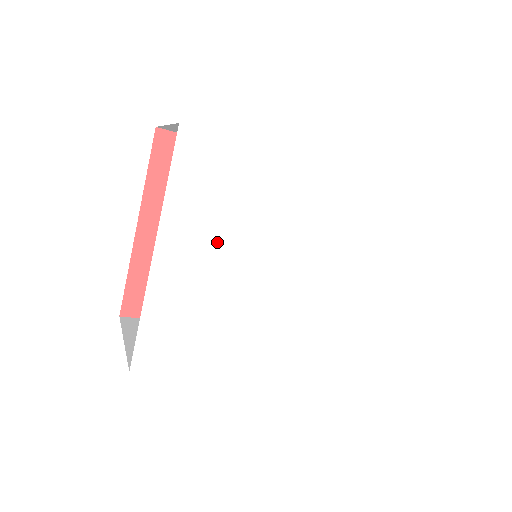
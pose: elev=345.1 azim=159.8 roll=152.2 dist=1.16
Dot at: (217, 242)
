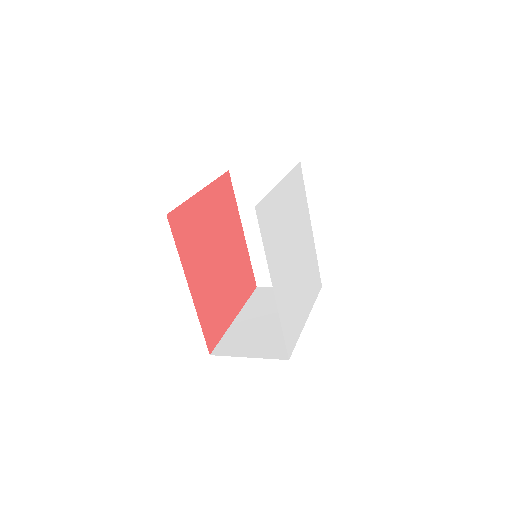
Dot at: (291, 210)
